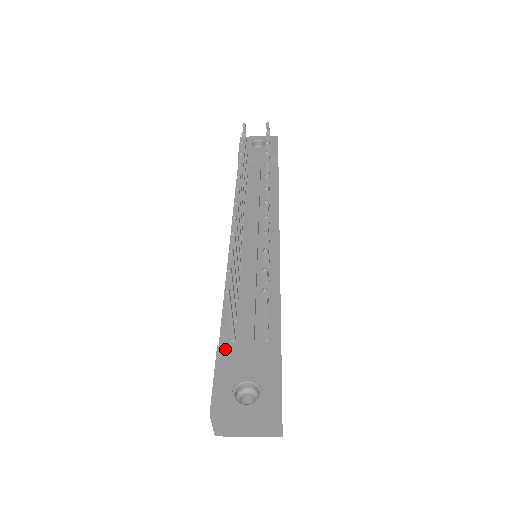
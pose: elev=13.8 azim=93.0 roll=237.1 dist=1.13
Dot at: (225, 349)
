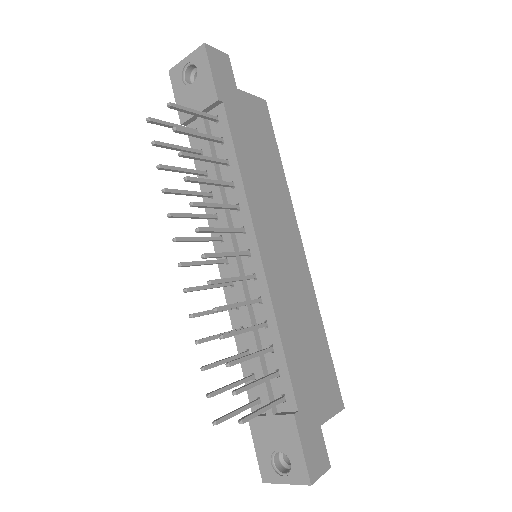
Dot at: (254, 420)
